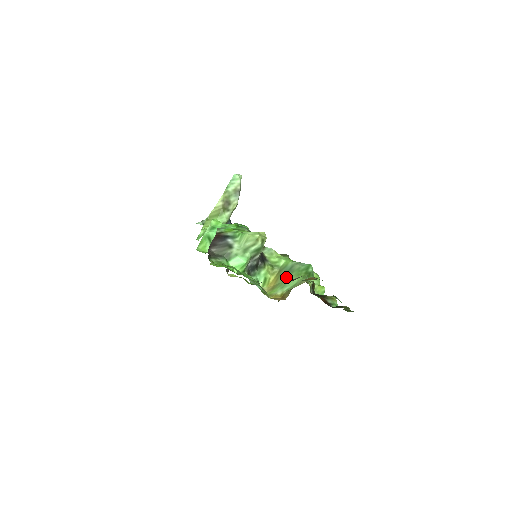
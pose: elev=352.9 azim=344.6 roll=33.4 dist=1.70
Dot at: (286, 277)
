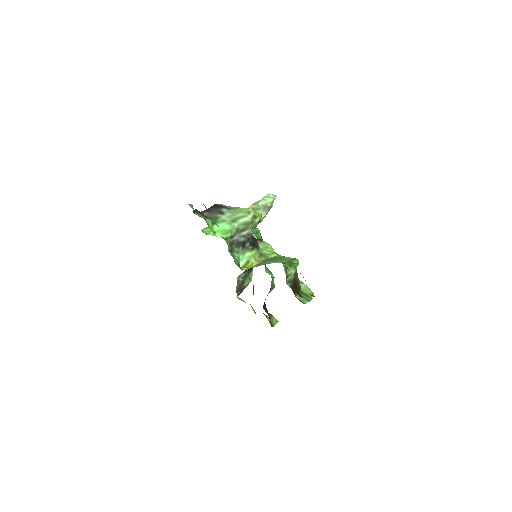
Dot at: (267, 262)
